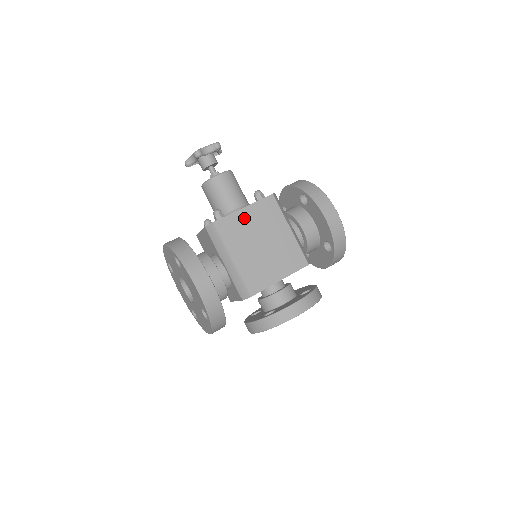
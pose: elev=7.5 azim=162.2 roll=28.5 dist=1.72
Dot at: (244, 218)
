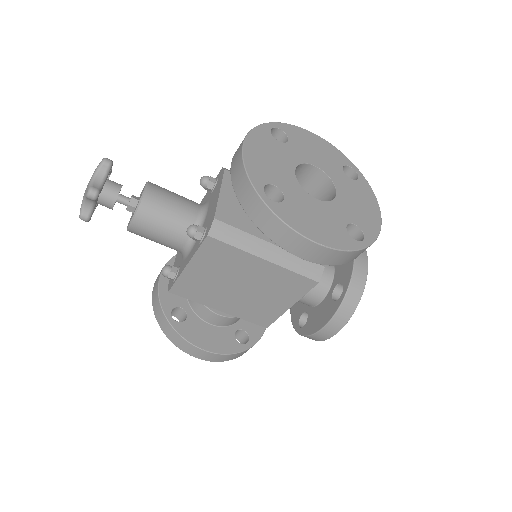
Dot at: (197, 275)
